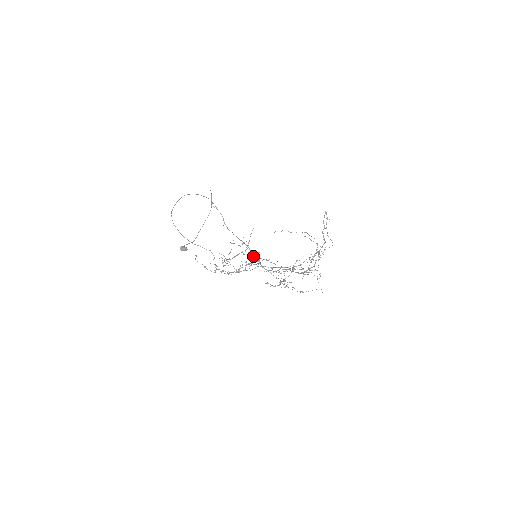
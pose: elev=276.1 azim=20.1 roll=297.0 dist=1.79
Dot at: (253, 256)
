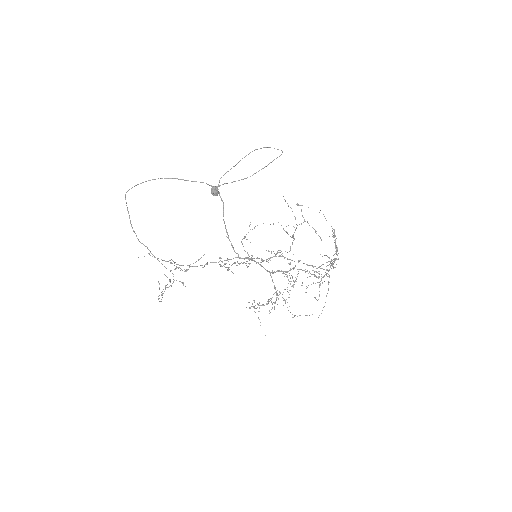
Dot at: occluded
